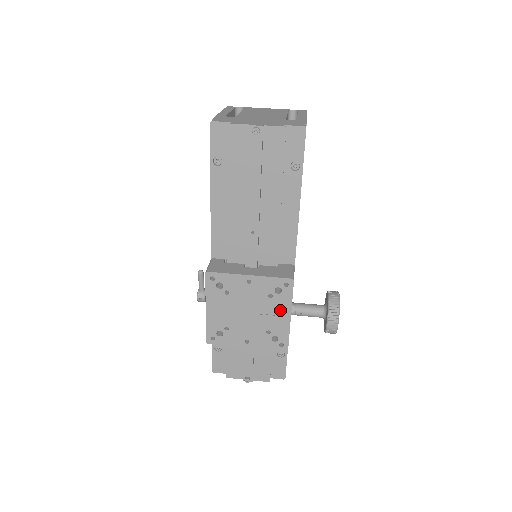
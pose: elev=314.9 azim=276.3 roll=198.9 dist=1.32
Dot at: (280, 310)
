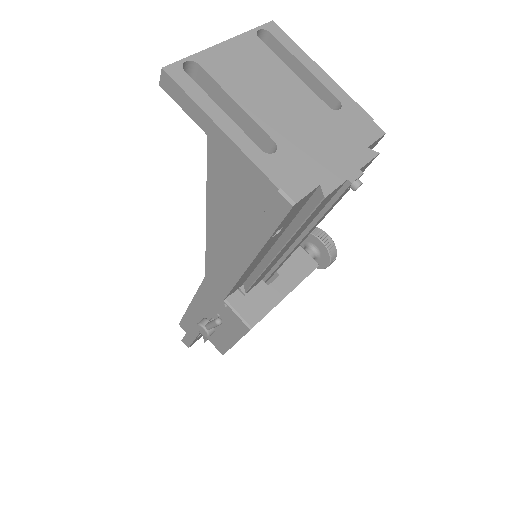
Dot at: occluded
